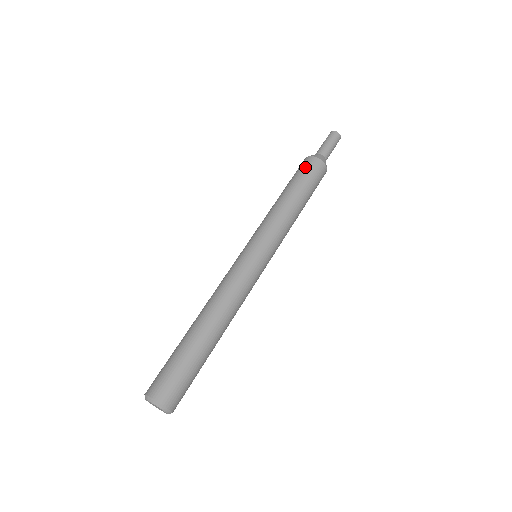
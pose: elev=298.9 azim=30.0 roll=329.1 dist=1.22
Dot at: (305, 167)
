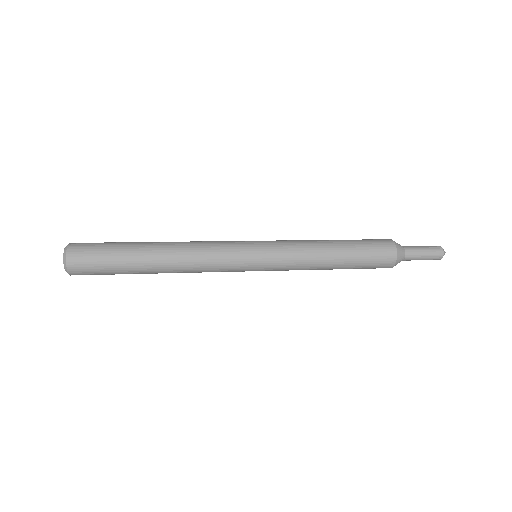
Dot at: occluded
